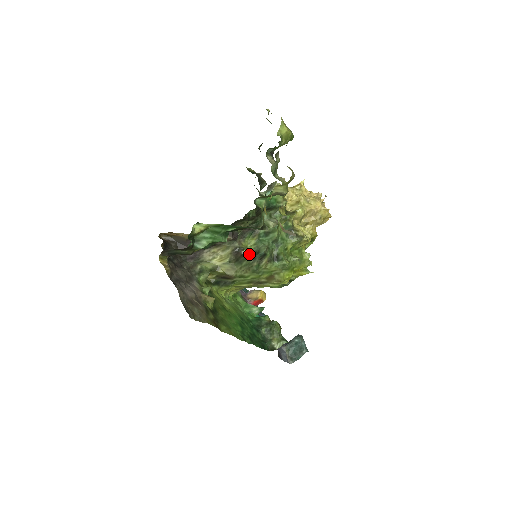
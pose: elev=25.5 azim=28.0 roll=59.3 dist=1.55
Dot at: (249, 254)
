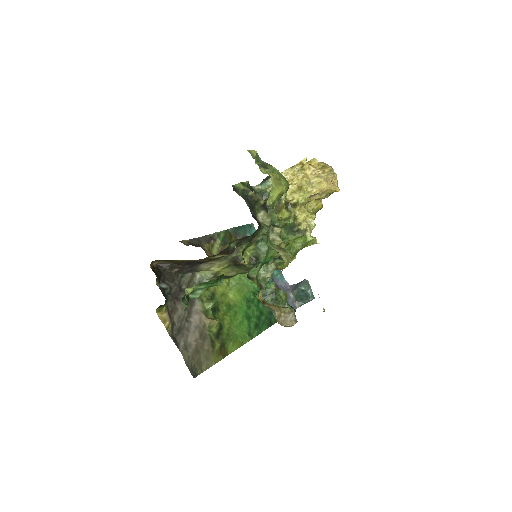
Dot at: (248, 262)
